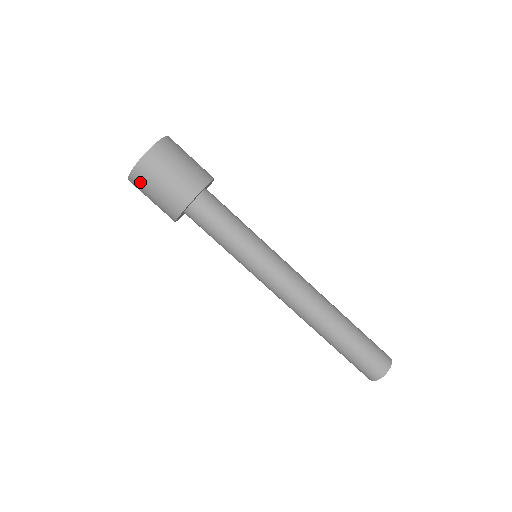
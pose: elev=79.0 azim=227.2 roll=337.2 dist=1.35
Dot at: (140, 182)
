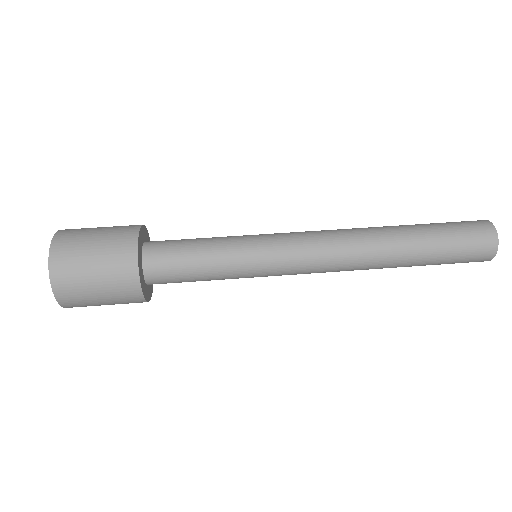
Dot at: (71, 293)
